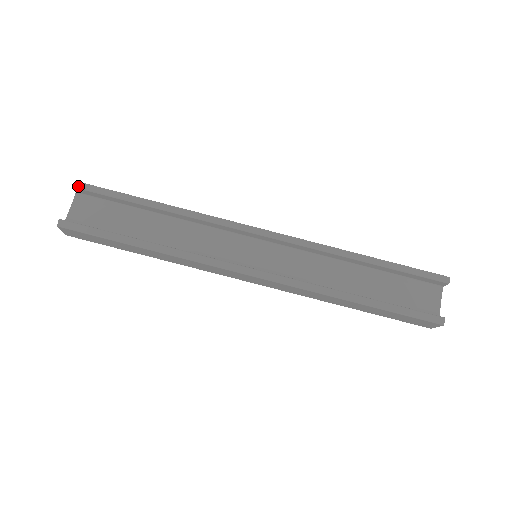
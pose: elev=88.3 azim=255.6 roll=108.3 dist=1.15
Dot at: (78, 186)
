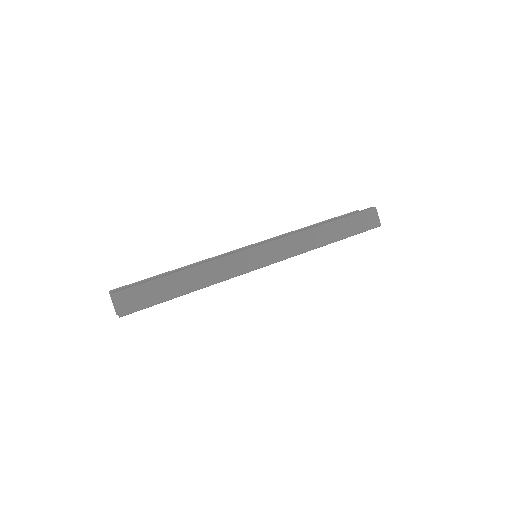
Dot at: (113, 290)
